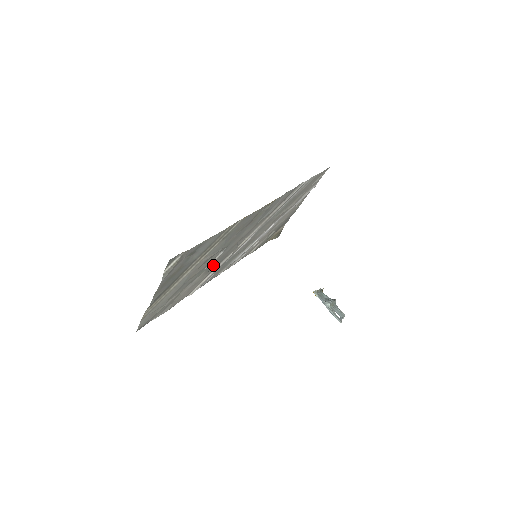
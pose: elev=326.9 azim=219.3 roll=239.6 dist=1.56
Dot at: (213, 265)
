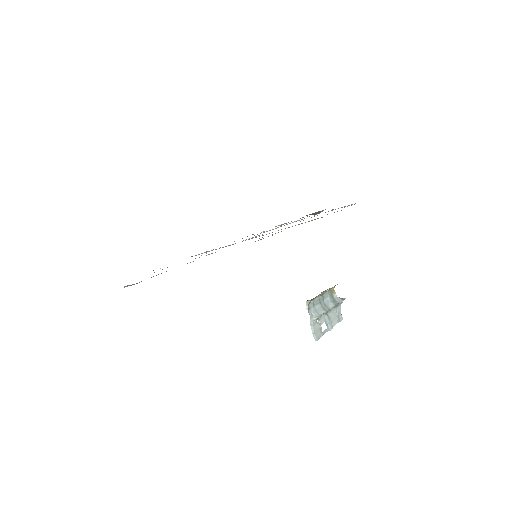
Dot at: occluded
